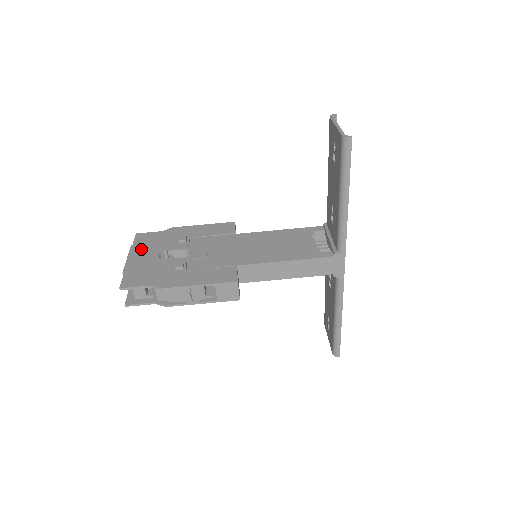
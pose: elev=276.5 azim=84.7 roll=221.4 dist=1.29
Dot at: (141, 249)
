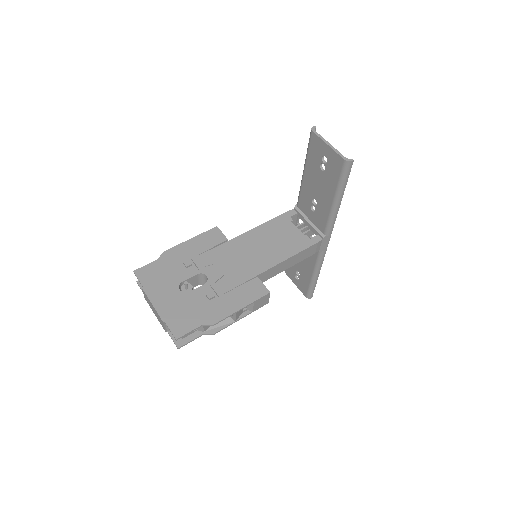
Dot at: (156, 288)
